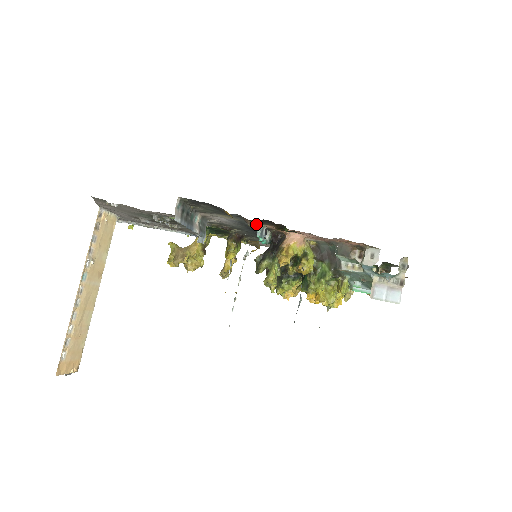
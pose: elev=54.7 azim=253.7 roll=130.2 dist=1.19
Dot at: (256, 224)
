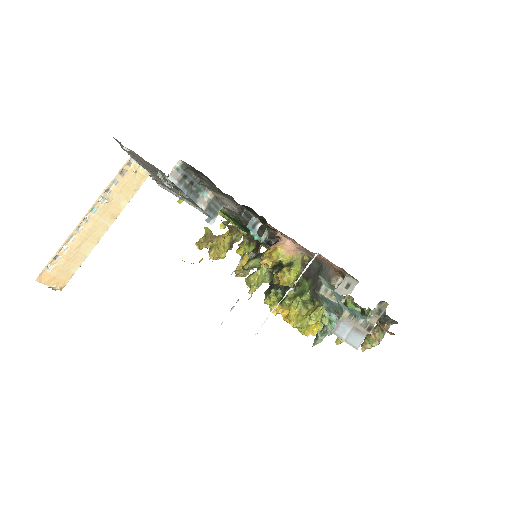
Dot at: occluded
